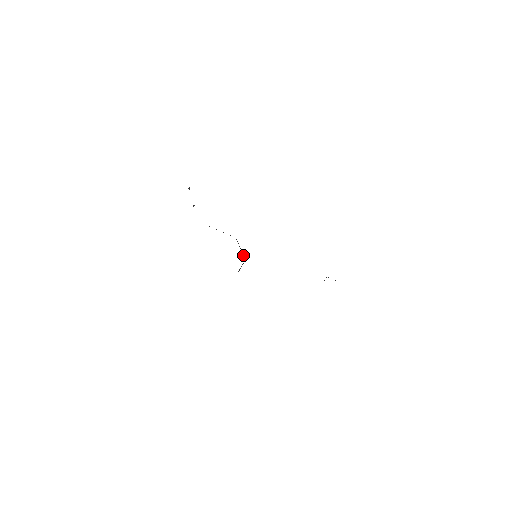
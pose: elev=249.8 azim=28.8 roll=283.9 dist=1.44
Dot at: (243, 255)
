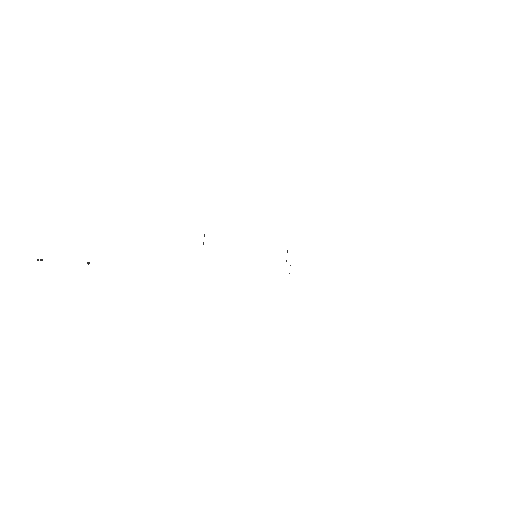
Dot at: occluded
